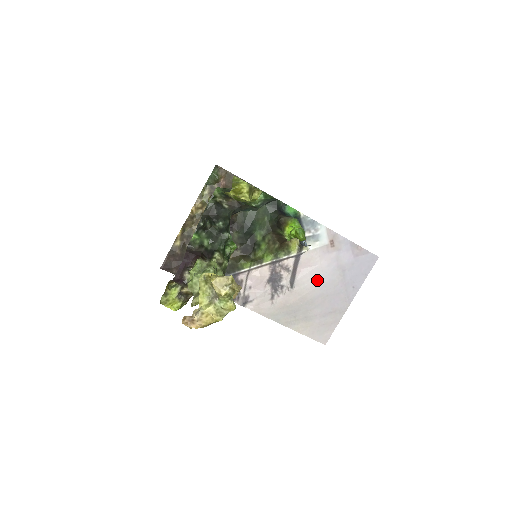
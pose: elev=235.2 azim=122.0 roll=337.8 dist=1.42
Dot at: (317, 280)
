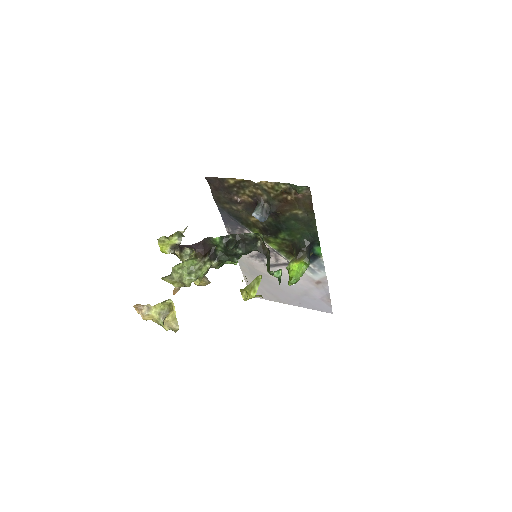
Dot at: (286, 281)
